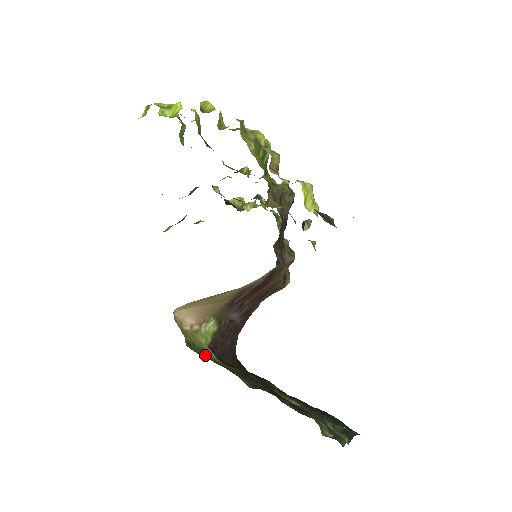
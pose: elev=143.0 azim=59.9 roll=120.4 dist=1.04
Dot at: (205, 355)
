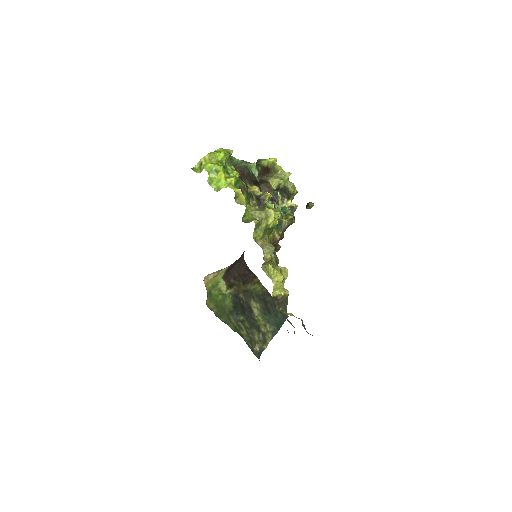
Dot at: (217, 297)
